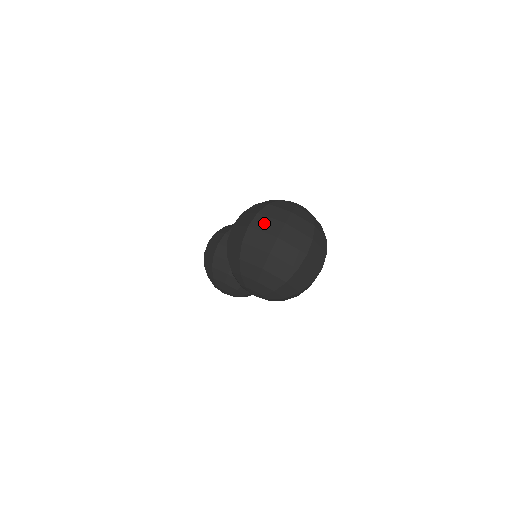
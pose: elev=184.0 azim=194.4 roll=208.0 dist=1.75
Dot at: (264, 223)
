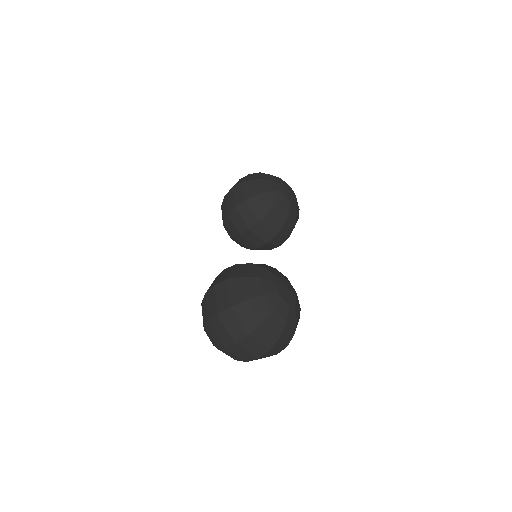
Dot at: (231, 322)
